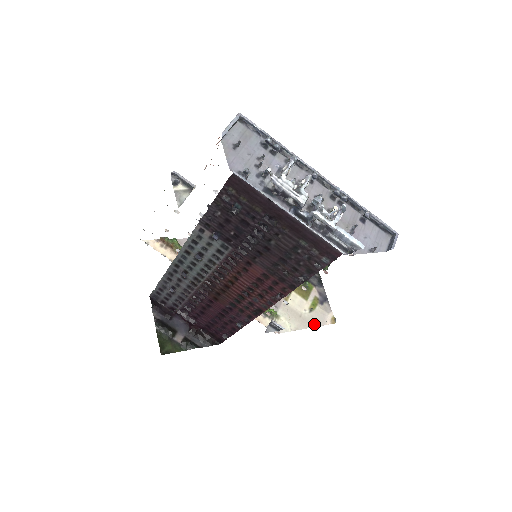
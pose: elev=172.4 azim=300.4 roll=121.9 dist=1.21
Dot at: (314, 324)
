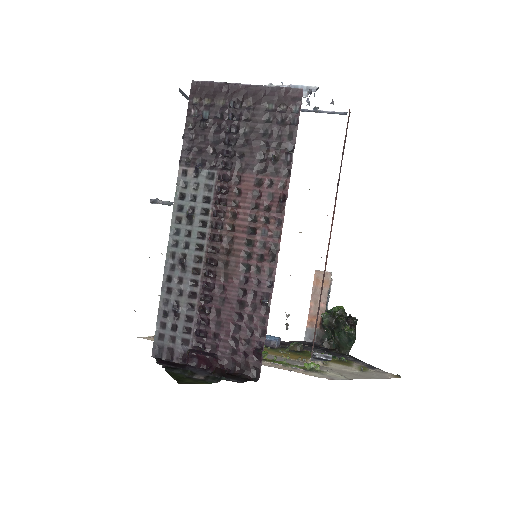
Dot at: (374, 377)
